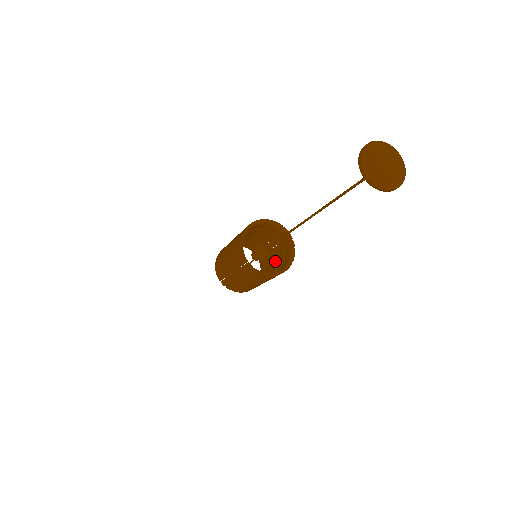
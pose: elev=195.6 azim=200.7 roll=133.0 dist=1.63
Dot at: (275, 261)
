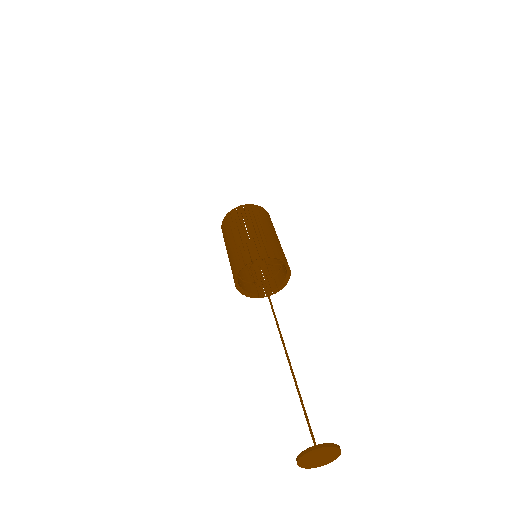
Dot at: (266, 264)
